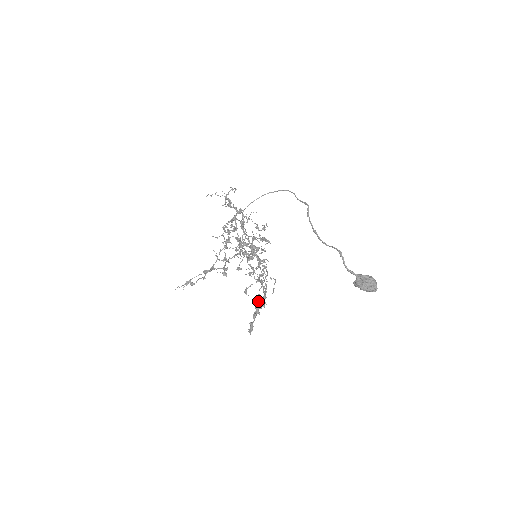
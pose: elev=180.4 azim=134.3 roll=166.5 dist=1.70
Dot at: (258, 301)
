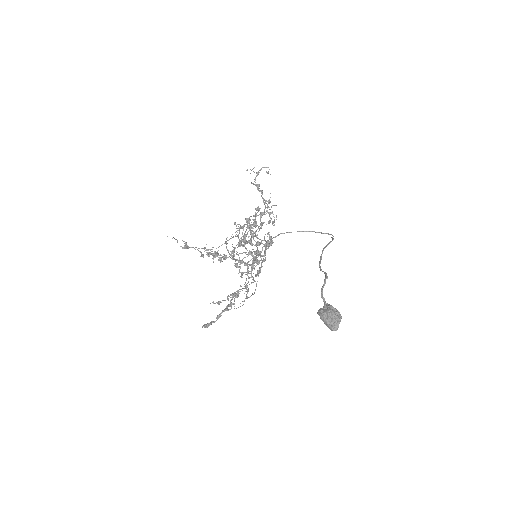
Dot at: (228, 295)
